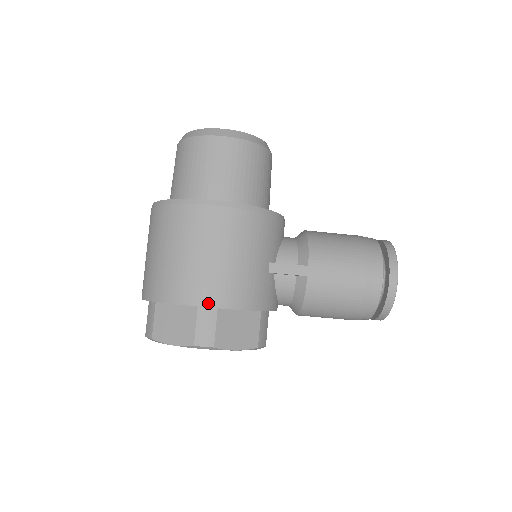
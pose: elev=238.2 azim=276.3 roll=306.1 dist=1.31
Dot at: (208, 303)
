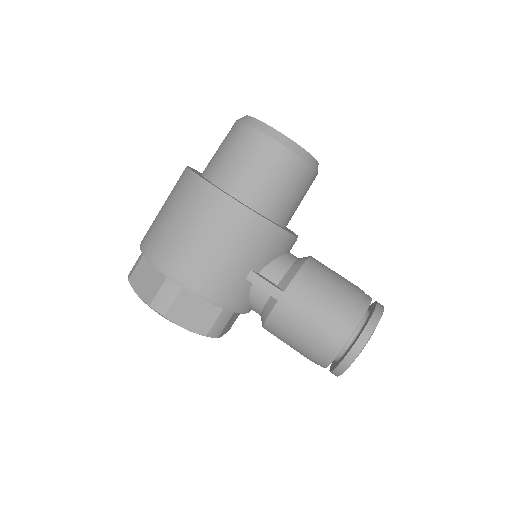
Dot at: (175, 278)
